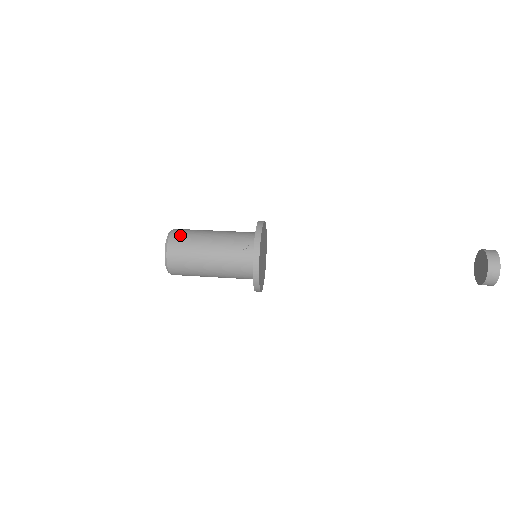
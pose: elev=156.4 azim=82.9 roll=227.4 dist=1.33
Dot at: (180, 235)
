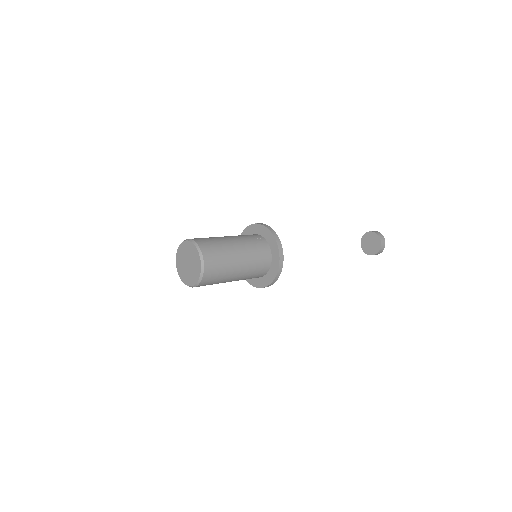
Dot at: (201, 238)
